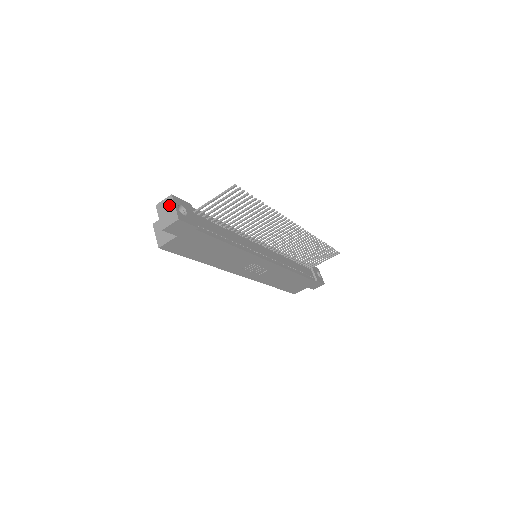
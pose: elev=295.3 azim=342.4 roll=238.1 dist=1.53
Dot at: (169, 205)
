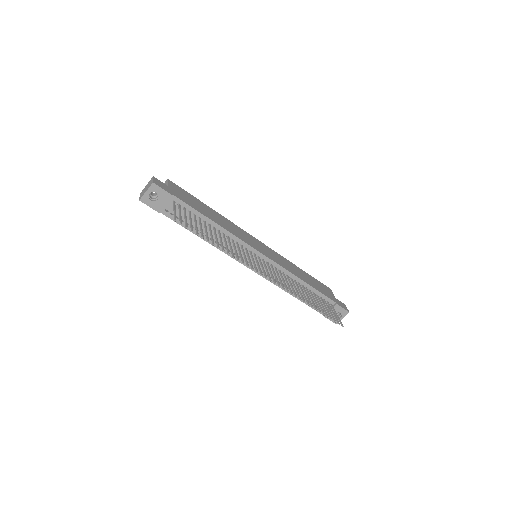
Dot at: (148, 186)
